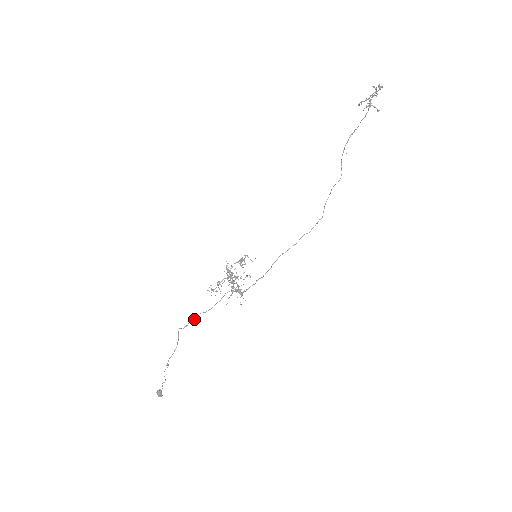
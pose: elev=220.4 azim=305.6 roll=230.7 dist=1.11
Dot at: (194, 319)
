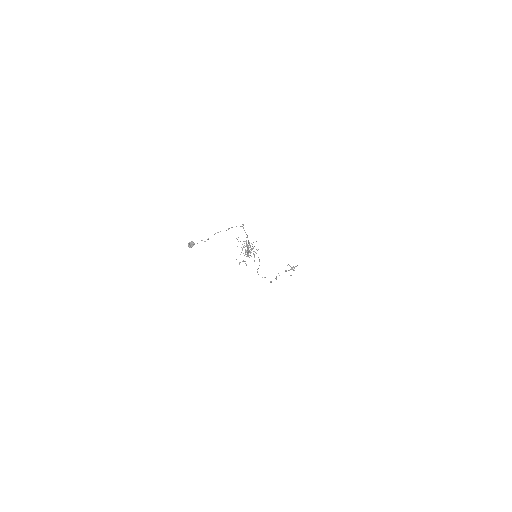
Dot at: (245, 232)
